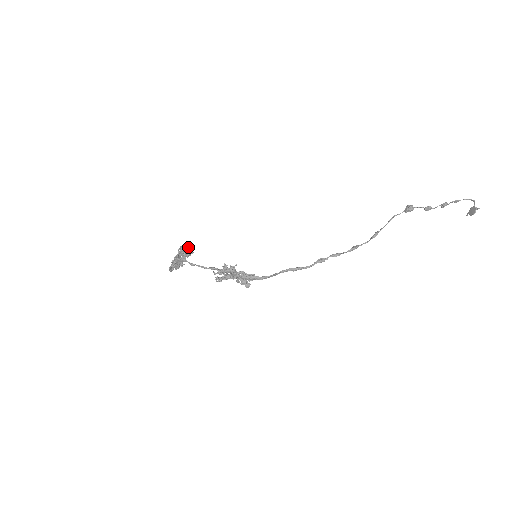
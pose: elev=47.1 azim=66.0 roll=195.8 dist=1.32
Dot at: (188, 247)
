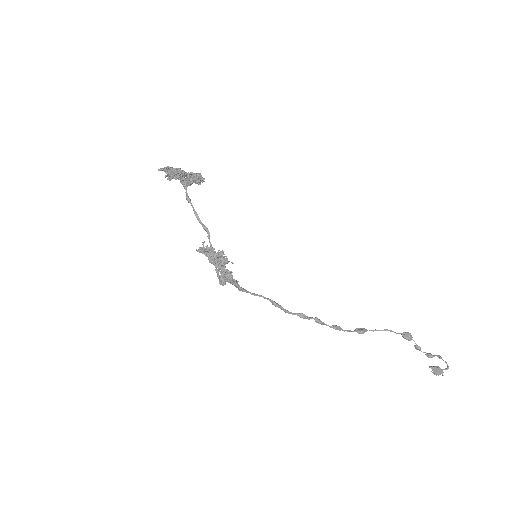
Dot at: occluded
